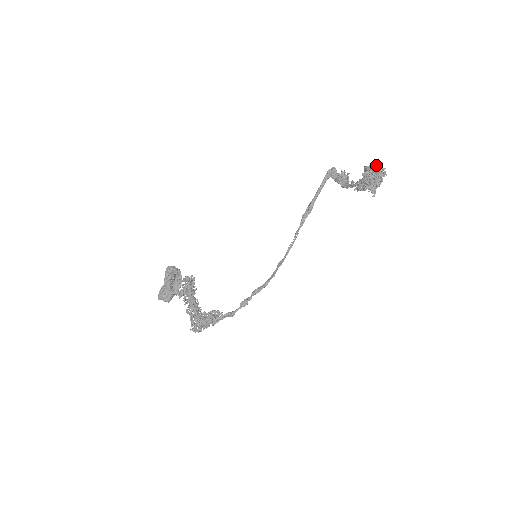
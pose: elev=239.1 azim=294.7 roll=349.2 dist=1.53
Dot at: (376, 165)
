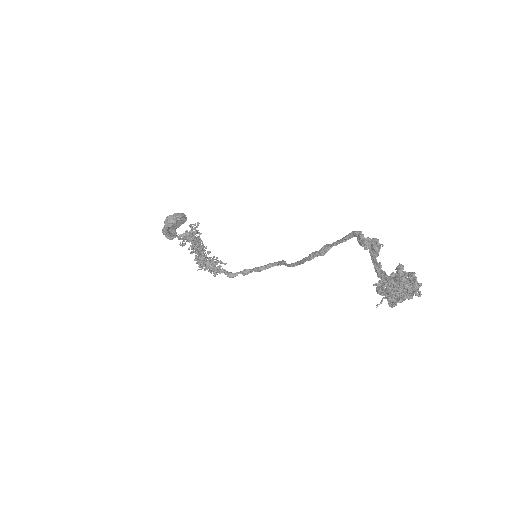
Dot at: (407, 289)
